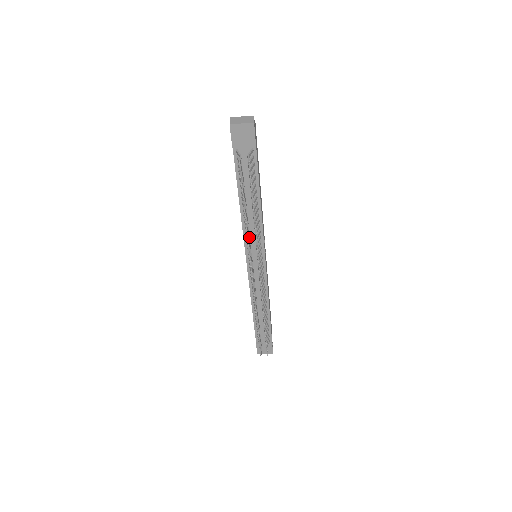
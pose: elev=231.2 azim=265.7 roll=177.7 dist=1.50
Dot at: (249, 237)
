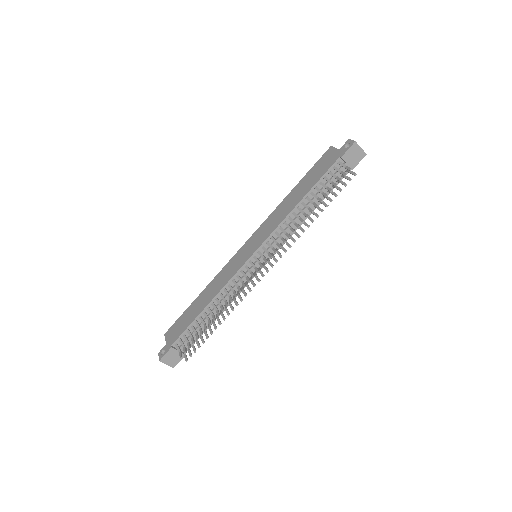
Dot at: occluded
